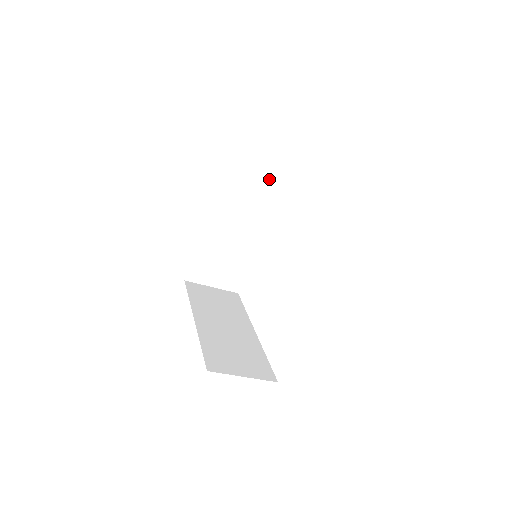
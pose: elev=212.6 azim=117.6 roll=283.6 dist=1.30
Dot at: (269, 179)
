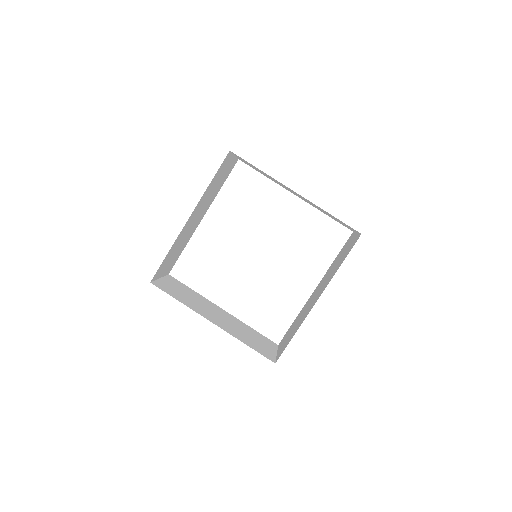
Dot at: (226, 172)
